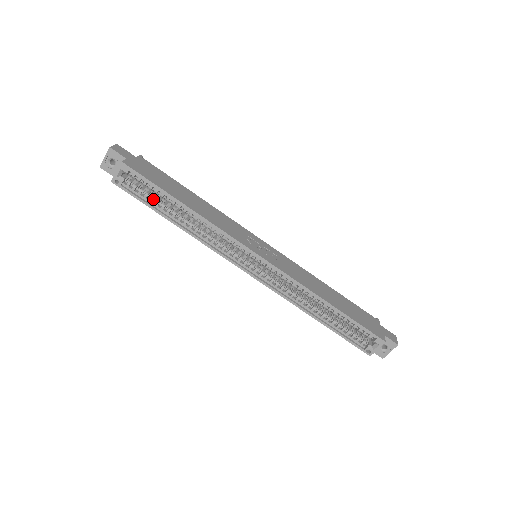
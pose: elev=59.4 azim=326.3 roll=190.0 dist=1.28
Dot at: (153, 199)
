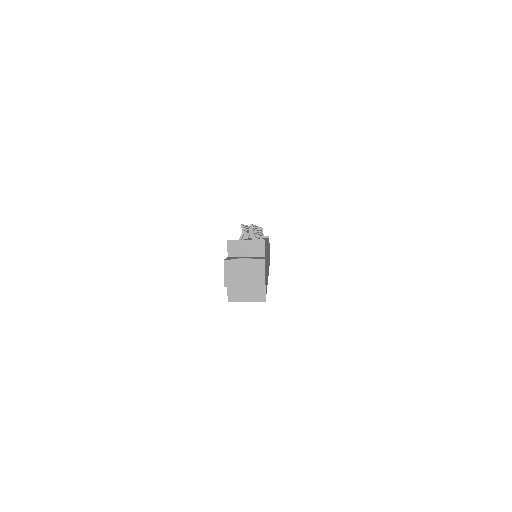
Dot at: occluded
